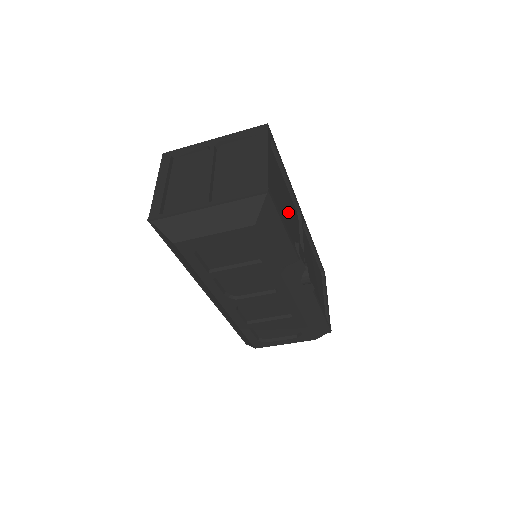
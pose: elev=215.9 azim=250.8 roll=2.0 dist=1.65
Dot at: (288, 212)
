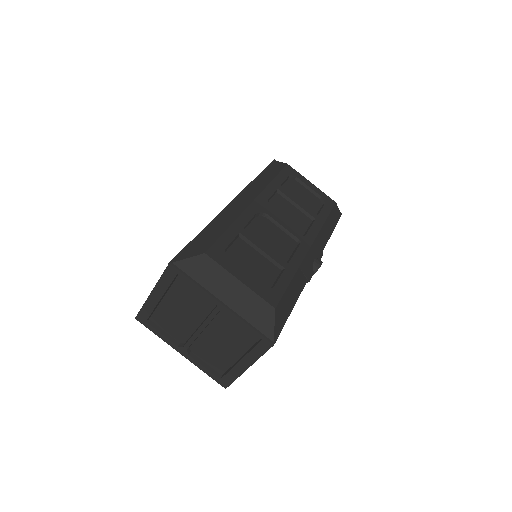
Dot at: occluded
